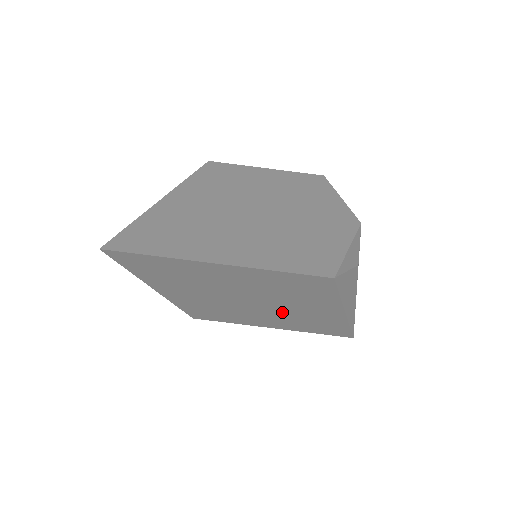
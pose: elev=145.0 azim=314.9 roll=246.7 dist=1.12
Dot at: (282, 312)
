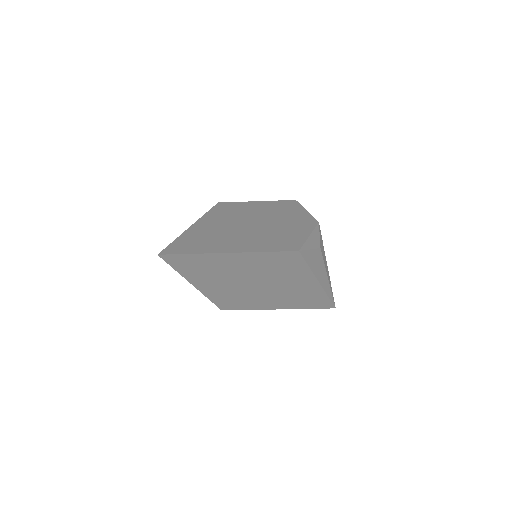
Dot at: (279, 290)
